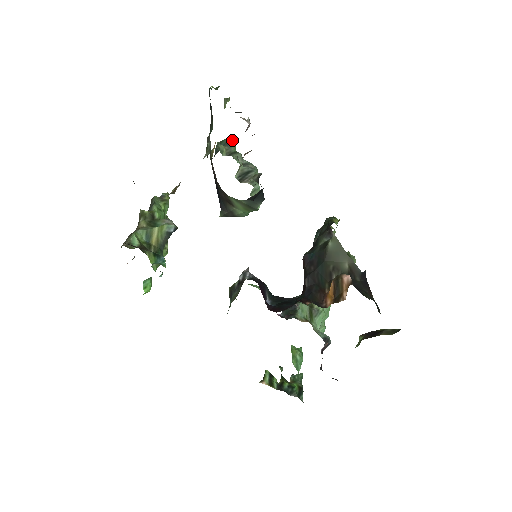
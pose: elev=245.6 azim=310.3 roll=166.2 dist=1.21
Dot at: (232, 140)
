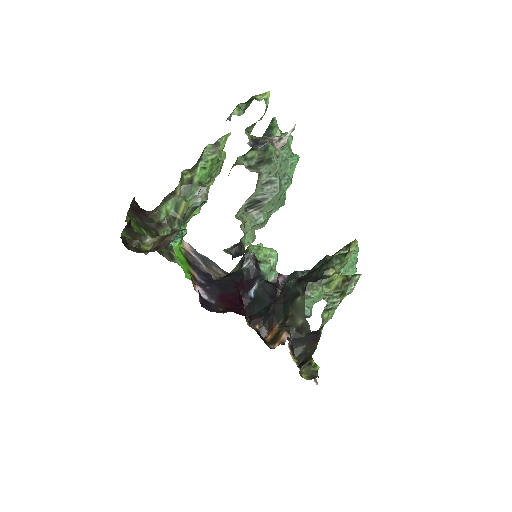
Dot at: (279, 133)
